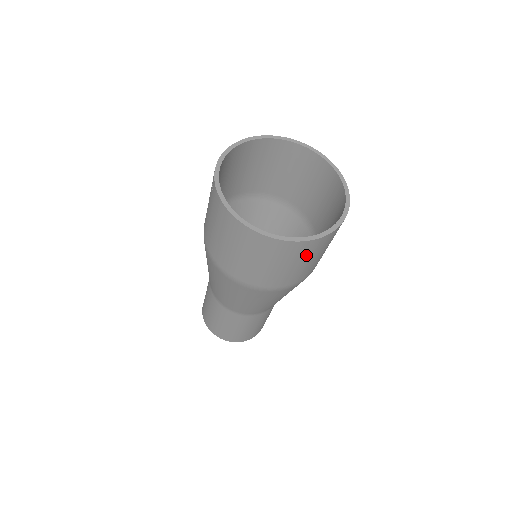
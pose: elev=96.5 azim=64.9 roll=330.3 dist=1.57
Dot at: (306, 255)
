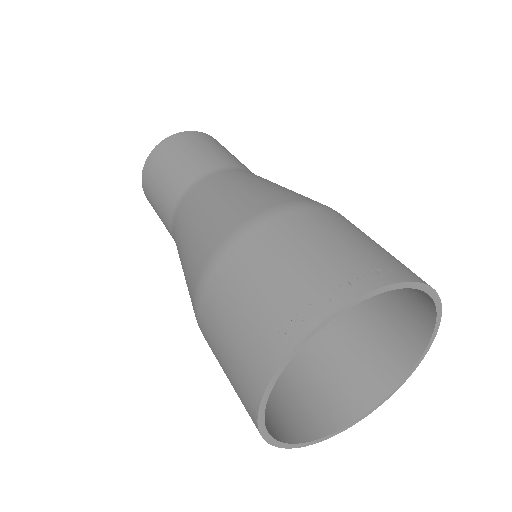
Dot at: (287, 414)
